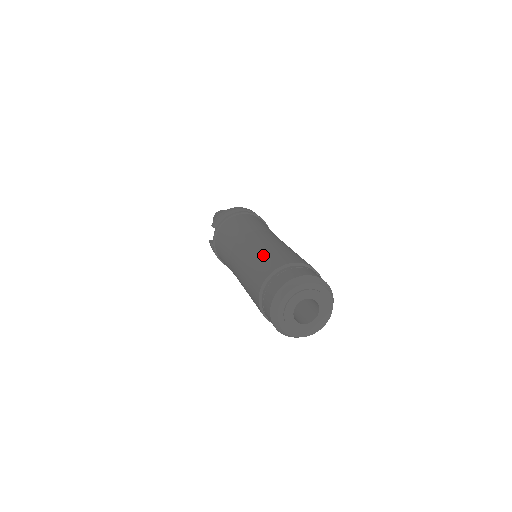
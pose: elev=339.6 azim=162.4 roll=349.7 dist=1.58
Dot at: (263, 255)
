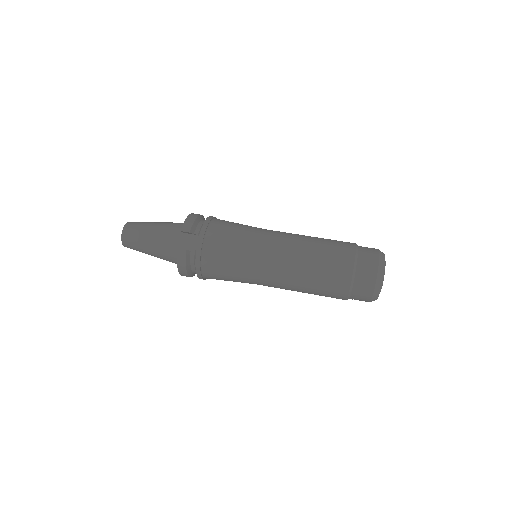
Dot at: (323, 242)
